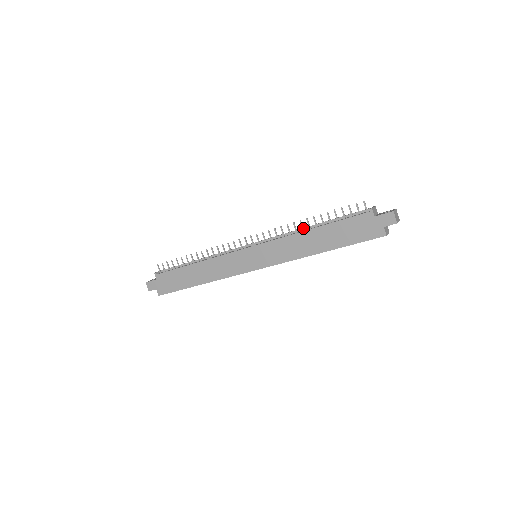
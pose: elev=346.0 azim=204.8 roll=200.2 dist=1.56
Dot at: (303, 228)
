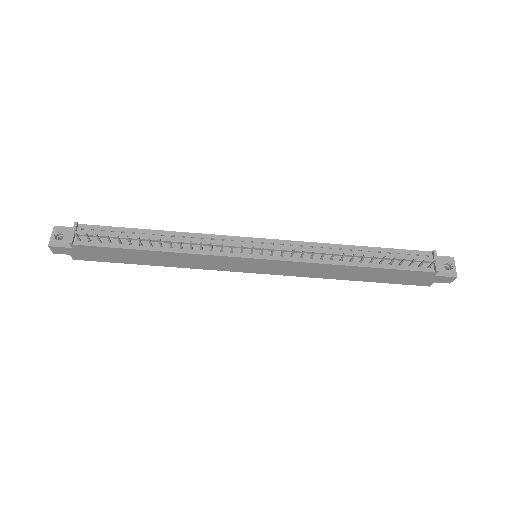
Dot at: (342, 259)
